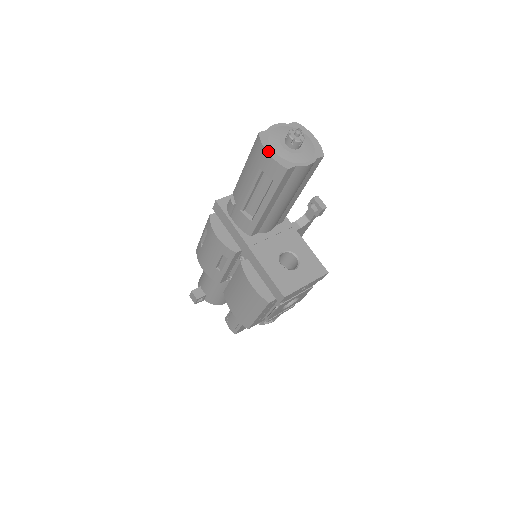
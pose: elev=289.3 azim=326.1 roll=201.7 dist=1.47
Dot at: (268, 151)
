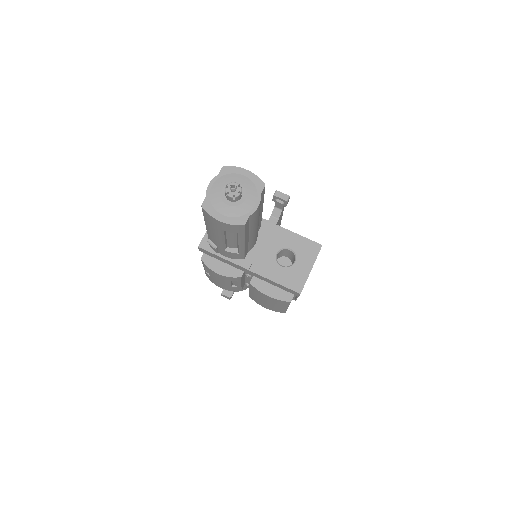
Dot at: (219, 220)
